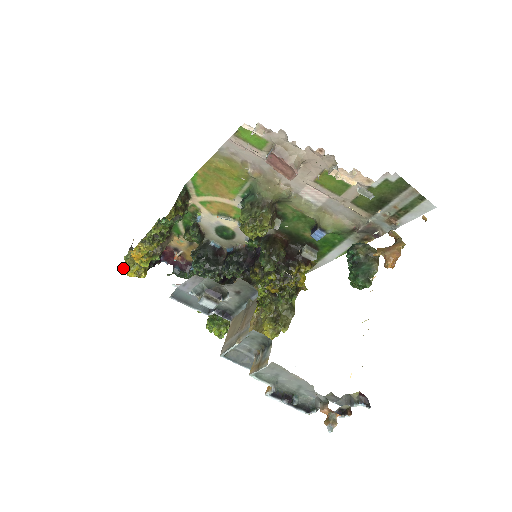
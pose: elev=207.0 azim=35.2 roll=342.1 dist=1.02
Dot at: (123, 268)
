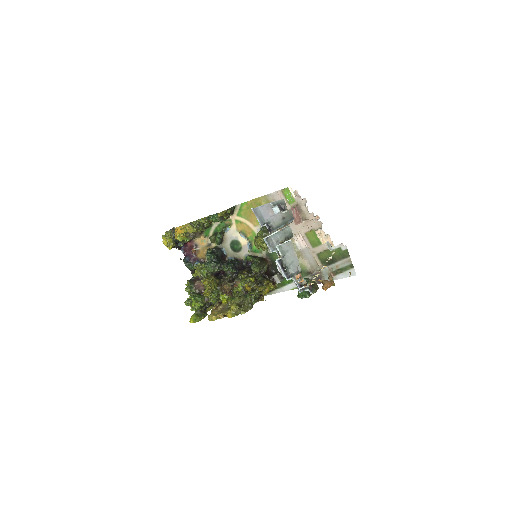
Dot at: (163, 236)
